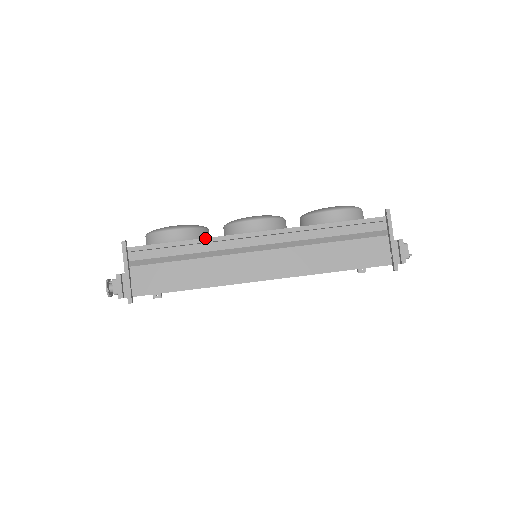
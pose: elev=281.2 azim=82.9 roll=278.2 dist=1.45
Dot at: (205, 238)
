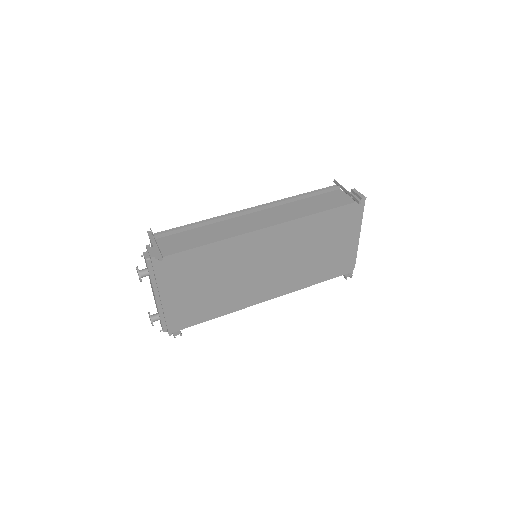
Dot at: (212, 218)
